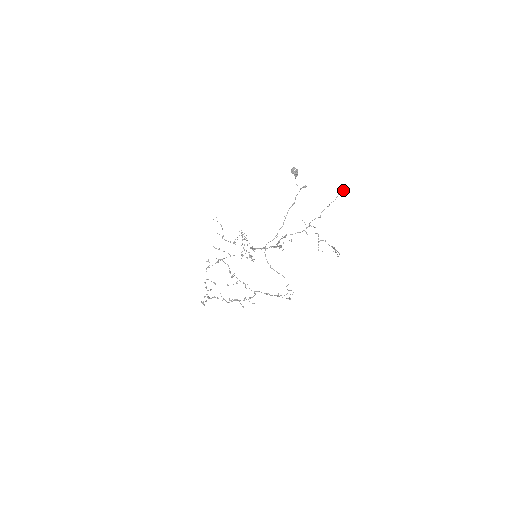
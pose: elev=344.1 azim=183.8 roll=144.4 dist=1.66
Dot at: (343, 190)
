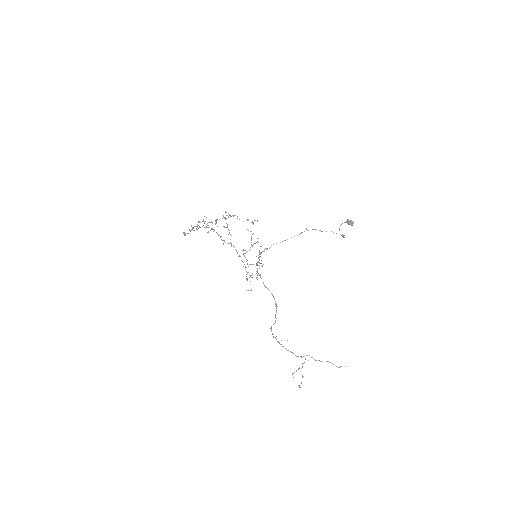
Dot at: (345, 366)
